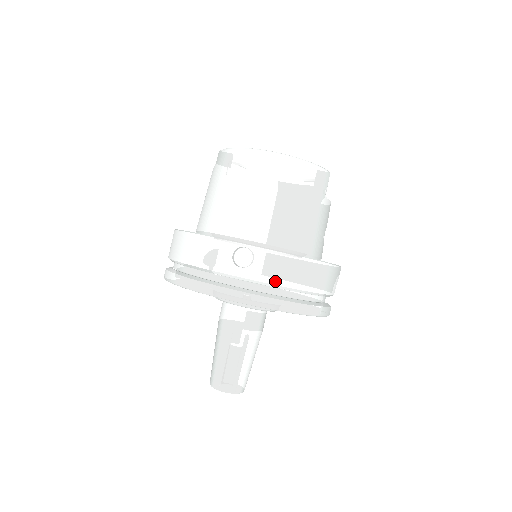
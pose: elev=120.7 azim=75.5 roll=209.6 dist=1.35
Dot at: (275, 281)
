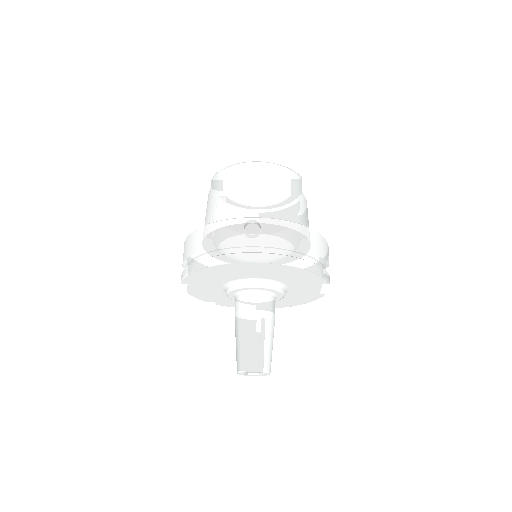
Dot at: (282, 242)
